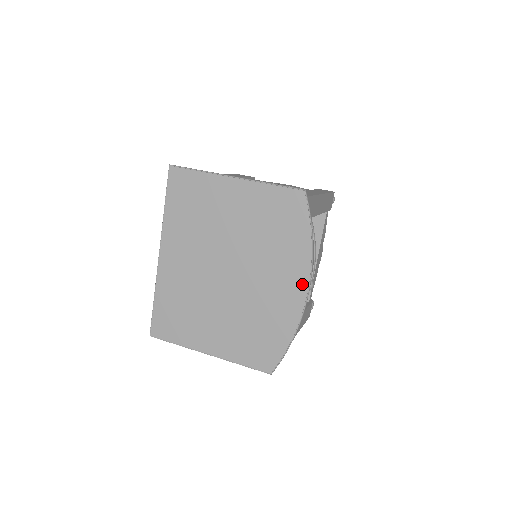
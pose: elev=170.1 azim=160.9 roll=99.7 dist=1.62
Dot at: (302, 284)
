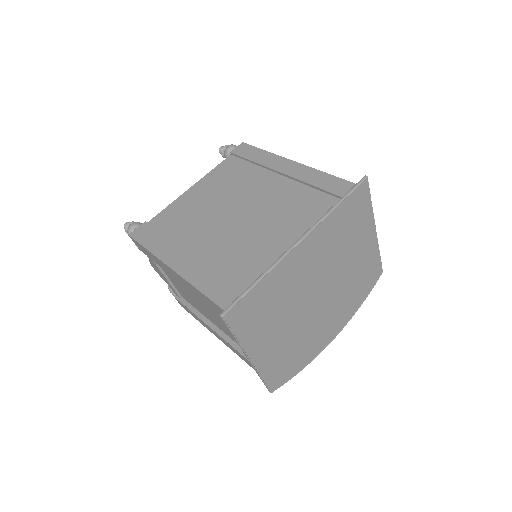
Dot at: (336, 332)
